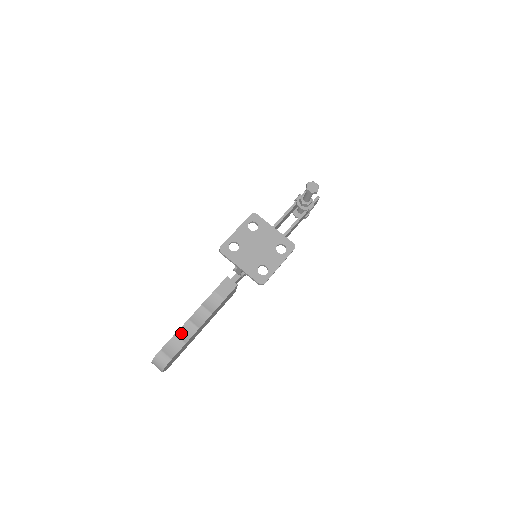
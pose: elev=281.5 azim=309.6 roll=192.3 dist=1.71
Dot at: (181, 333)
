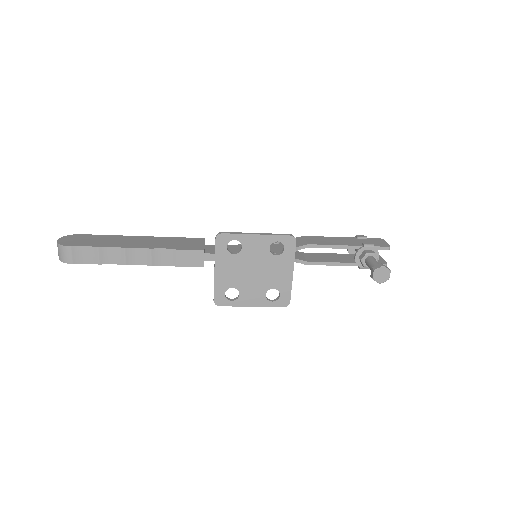
Dot at: (105, 252)
